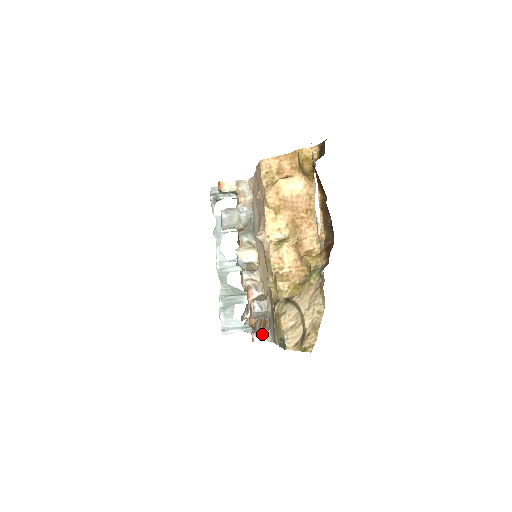
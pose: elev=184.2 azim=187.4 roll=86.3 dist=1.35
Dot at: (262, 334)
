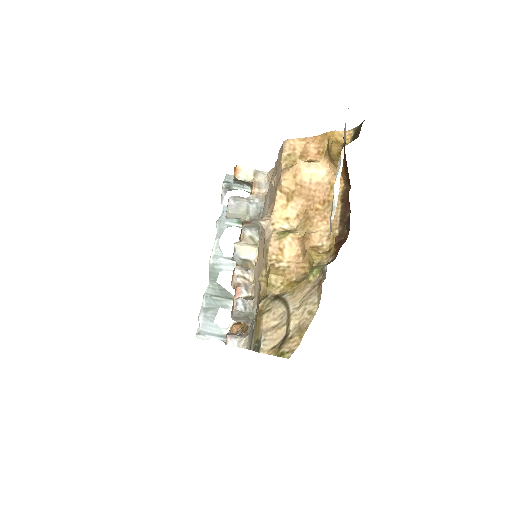
Dot at: (238, 338)
